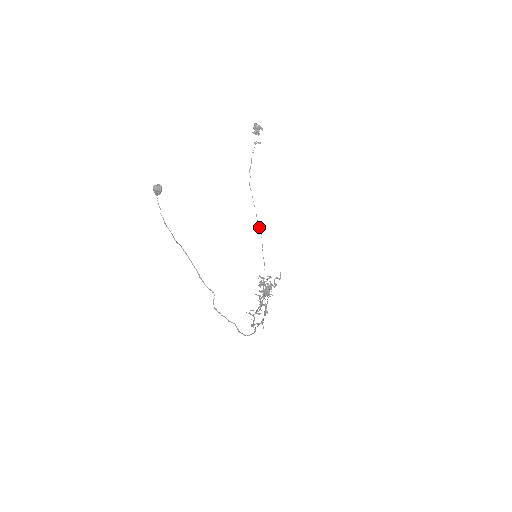
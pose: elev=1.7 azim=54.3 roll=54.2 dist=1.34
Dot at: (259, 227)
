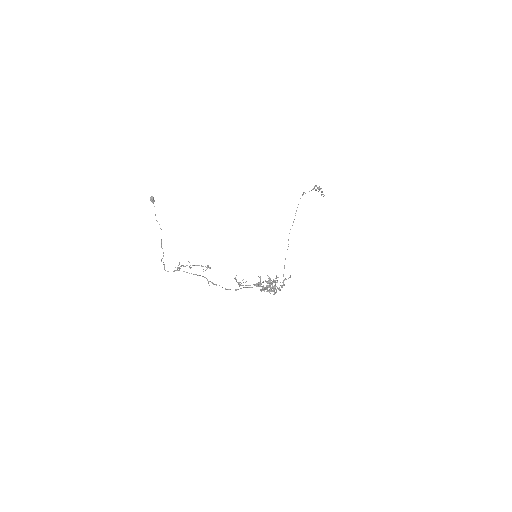
Dot at: occluded
